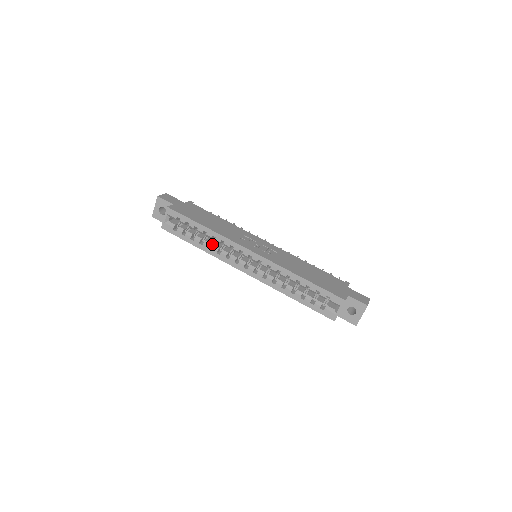
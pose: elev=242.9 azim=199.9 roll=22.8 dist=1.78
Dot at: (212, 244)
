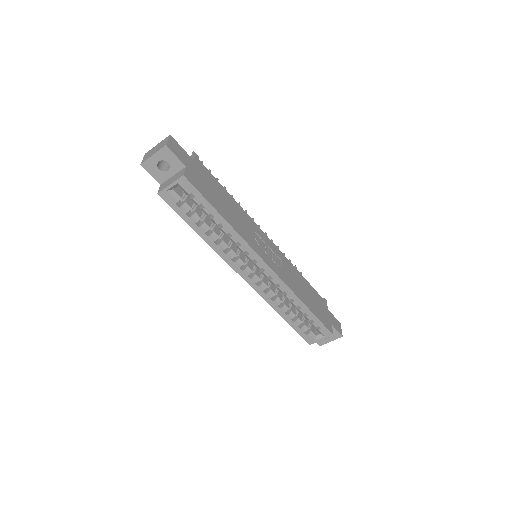
Dot at: (219, 236)
